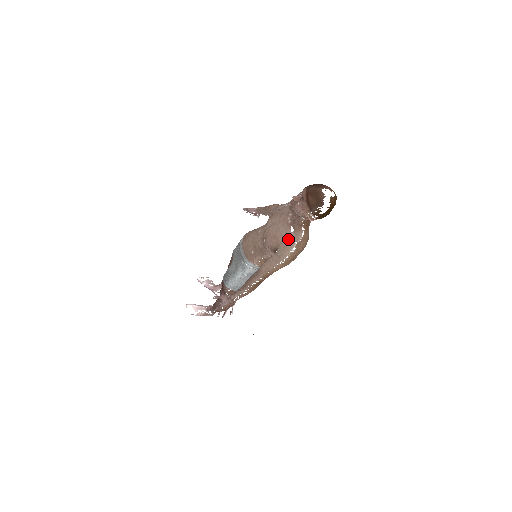
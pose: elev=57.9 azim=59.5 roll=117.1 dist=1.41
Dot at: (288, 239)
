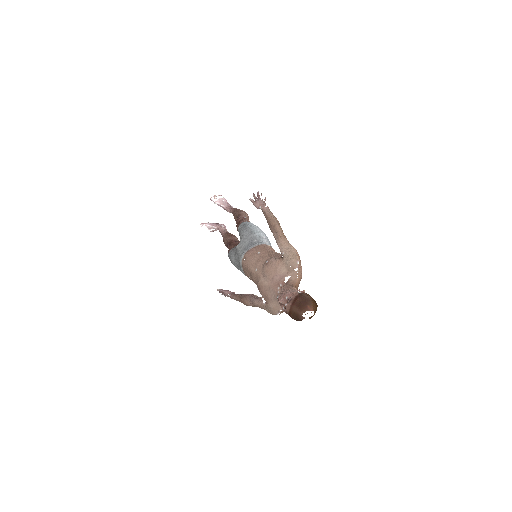
Dot at: (275, 305)
